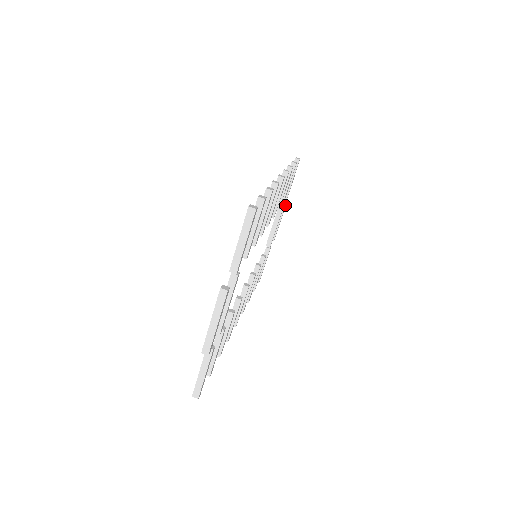
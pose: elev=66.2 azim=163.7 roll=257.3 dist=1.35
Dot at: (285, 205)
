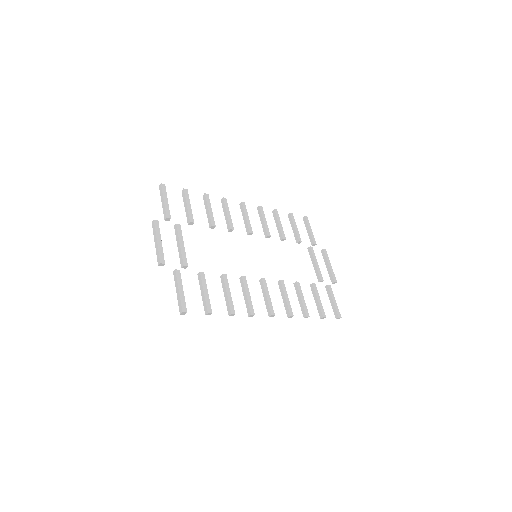
Dot at: (324, 252)
